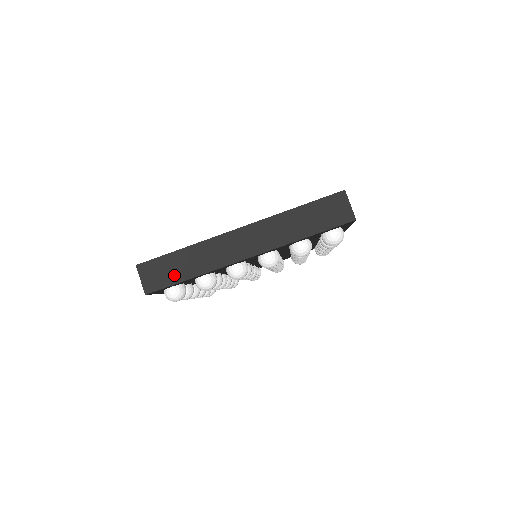
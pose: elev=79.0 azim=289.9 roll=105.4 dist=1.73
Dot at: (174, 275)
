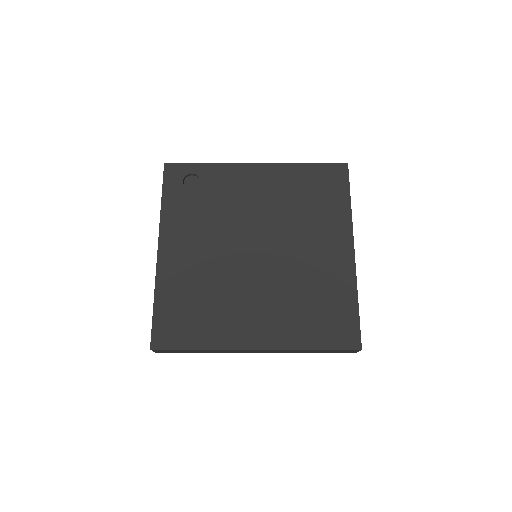
Dot at: (186, 352)
